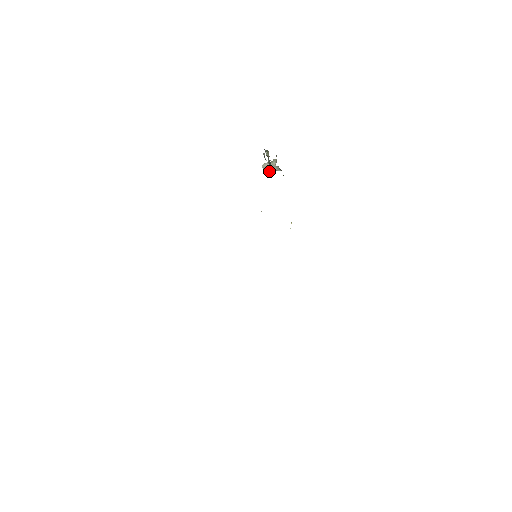
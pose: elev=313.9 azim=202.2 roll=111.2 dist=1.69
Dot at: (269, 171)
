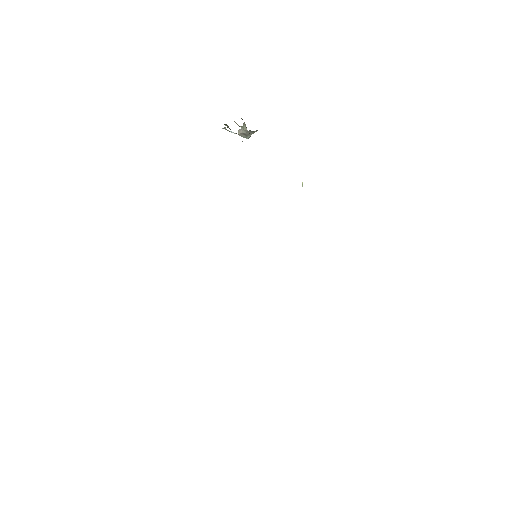
Dot at: (248, 135)
